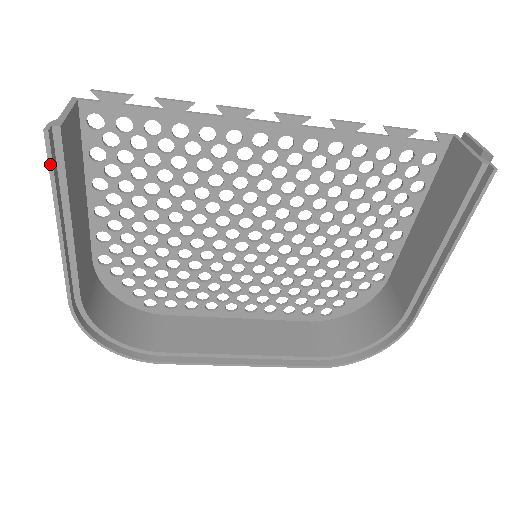
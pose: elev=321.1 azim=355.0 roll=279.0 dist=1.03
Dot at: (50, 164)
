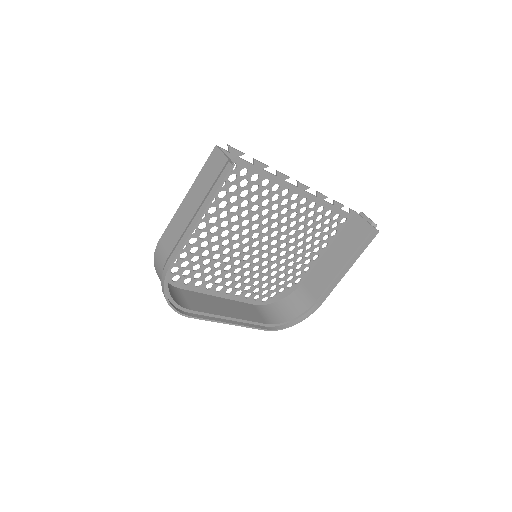
Dot at: (223, 182)
